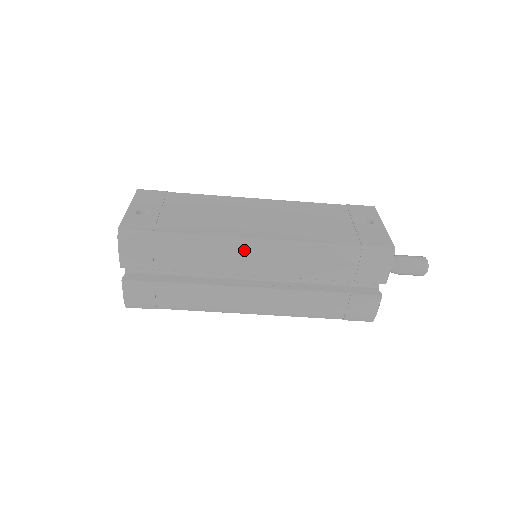
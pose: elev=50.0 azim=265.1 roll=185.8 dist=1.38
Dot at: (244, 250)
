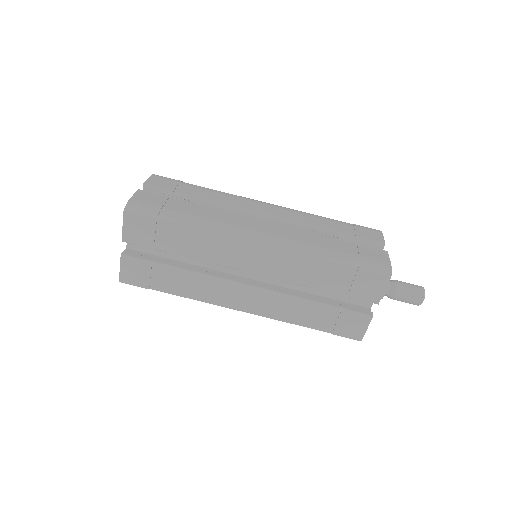
Dot at: (256, 201)
